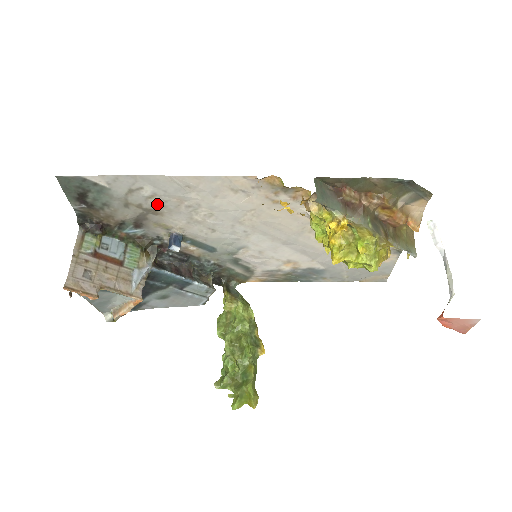
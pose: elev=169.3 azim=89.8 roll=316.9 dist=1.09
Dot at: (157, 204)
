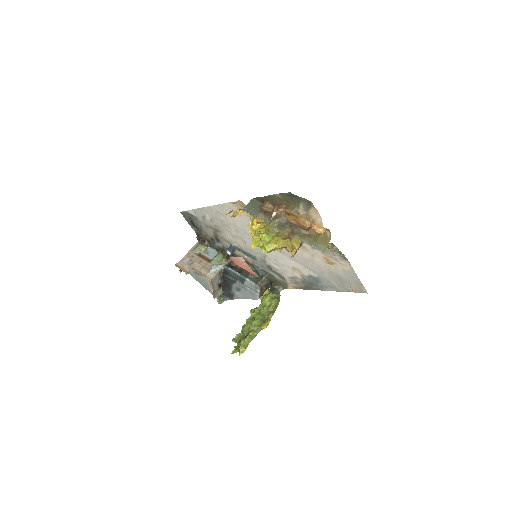
Dot at: (216, 225)
